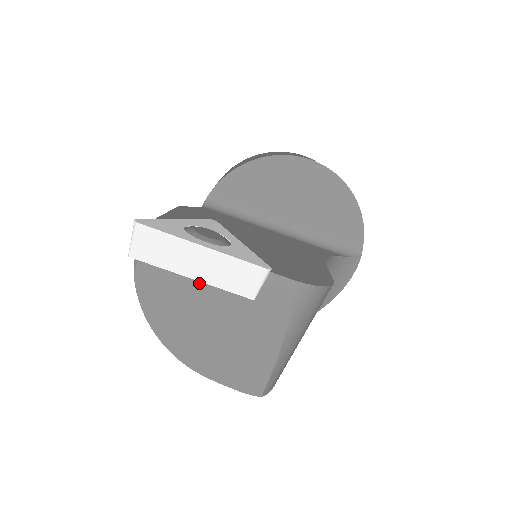
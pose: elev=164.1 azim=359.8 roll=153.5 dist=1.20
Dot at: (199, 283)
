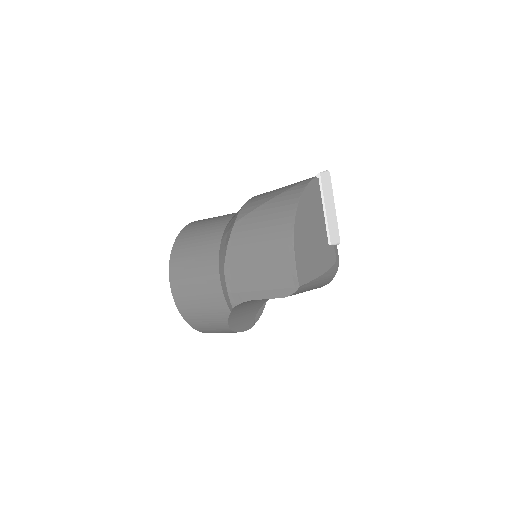
Dot at: (323, 214)
